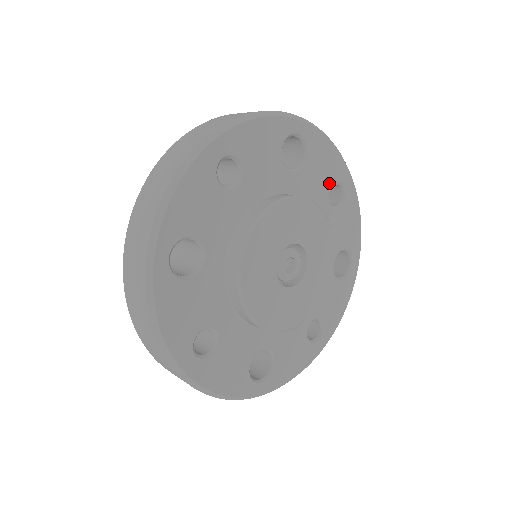
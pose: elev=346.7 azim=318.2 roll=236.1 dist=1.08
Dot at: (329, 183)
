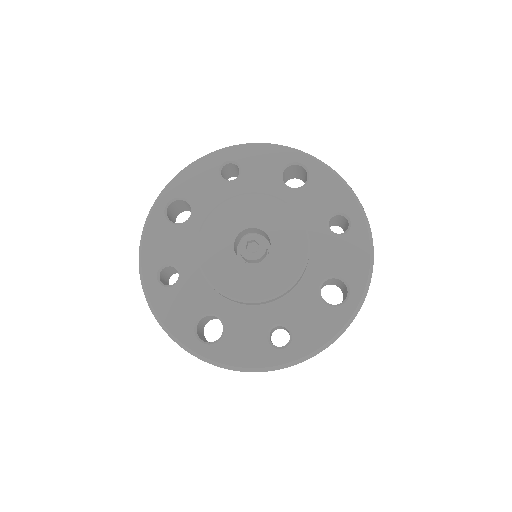
Dot at: (330, 210)
